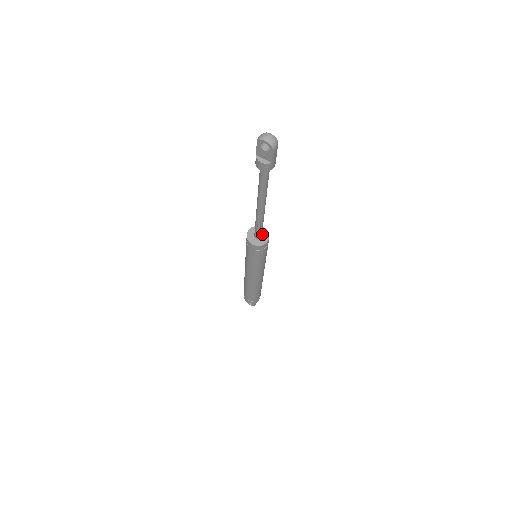
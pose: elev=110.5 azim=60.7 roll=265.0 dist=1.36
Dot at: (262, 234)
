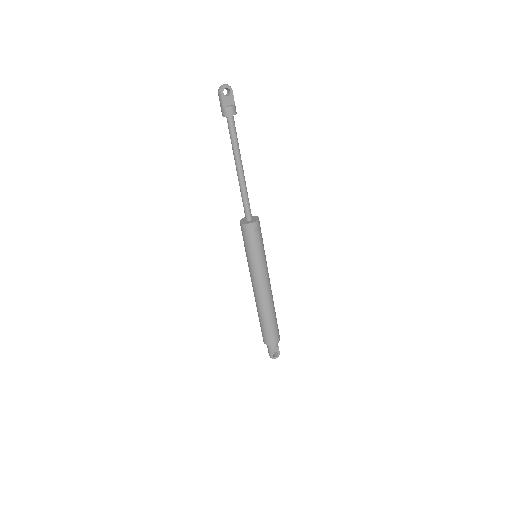
Dot at: occluded
